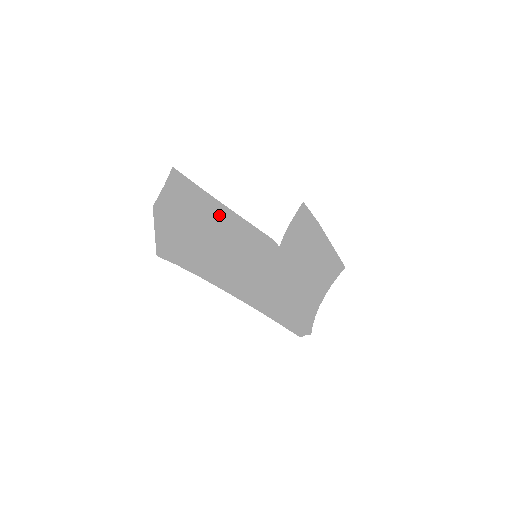
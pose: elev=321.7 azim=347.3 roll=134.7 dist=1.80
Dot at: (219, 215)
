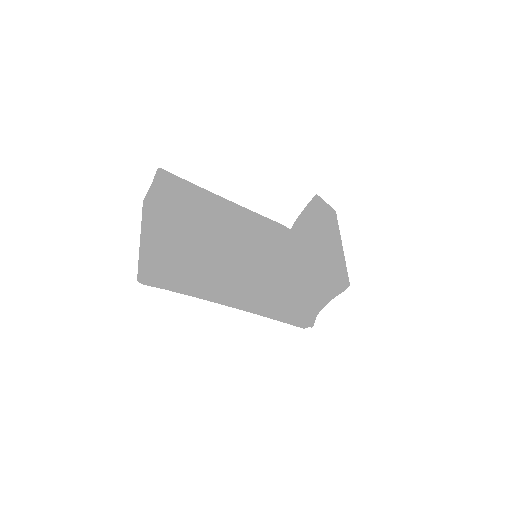
Dot at: (211, 223)
